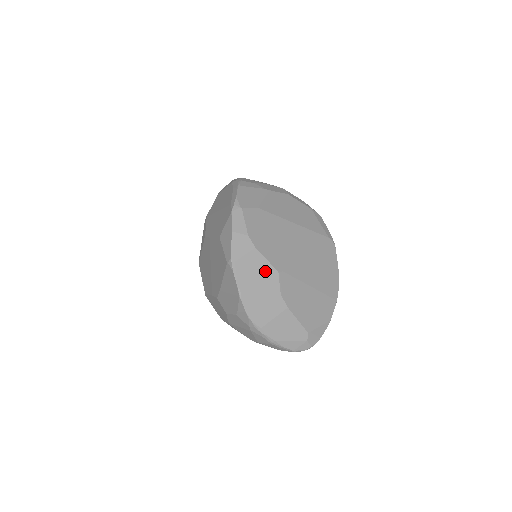
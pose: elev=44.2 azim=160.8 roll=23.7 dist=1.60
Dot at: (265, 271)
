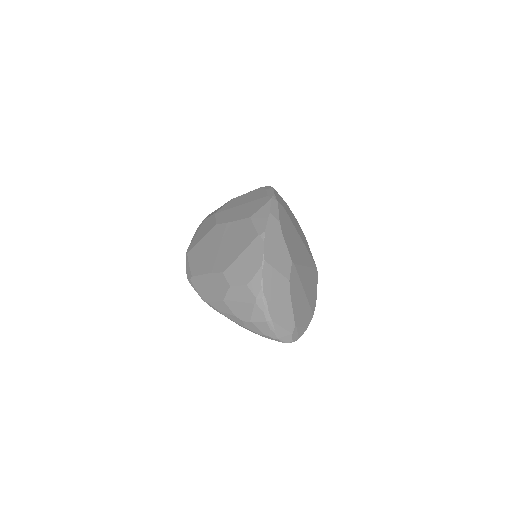
Dot at: (284, 256)
